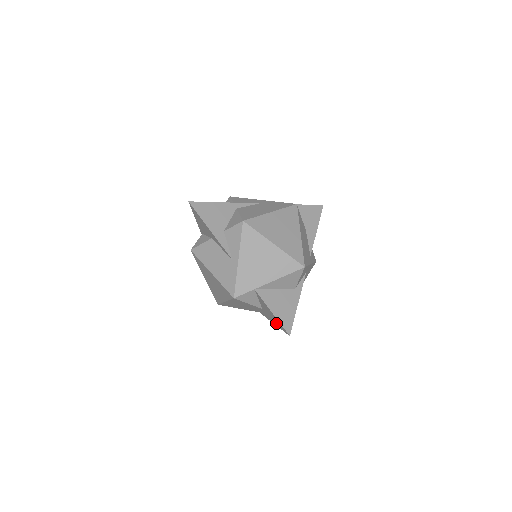
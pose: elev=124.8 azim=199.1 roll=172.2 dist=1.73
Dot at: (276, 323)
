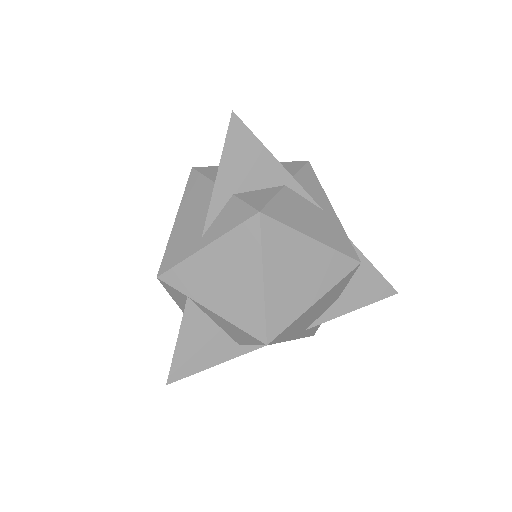
Dot at: occluded
